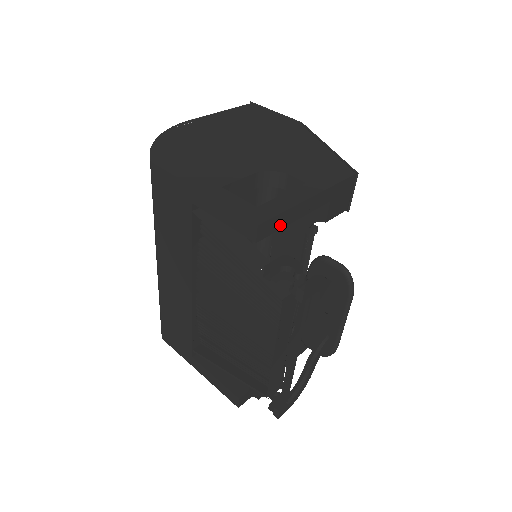
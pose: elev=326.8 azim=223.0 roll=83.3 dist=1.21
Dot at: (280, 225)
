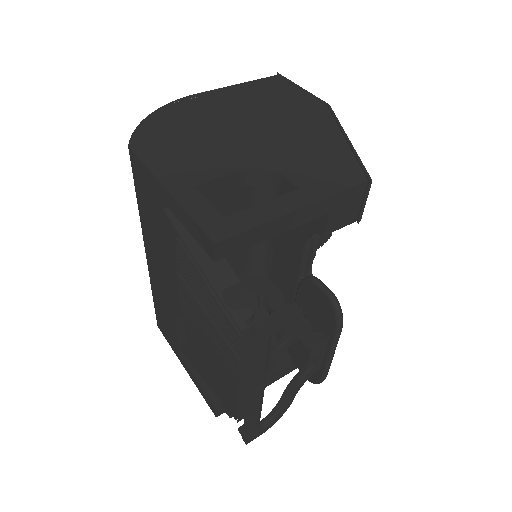
Dot at: (251, 242)
